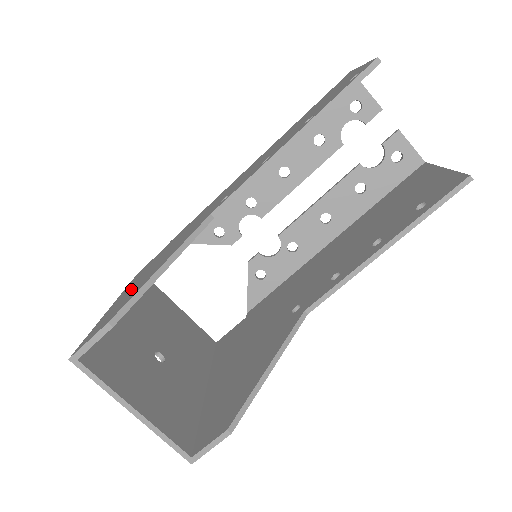
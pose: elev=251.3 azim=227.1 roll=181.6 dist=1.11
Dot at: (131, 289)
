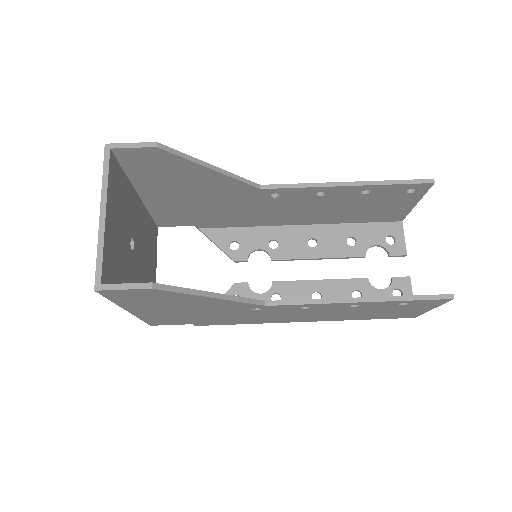
Dot at: occluded
